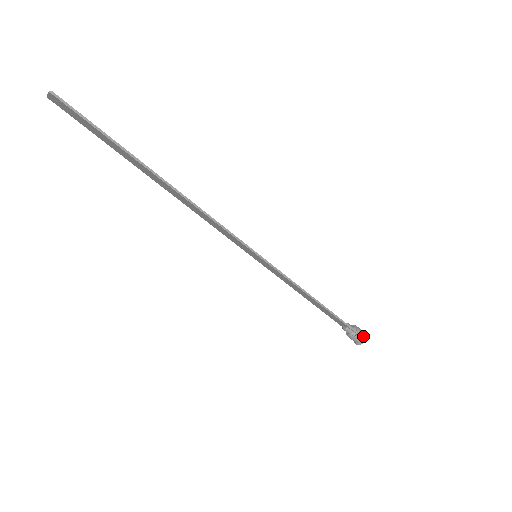
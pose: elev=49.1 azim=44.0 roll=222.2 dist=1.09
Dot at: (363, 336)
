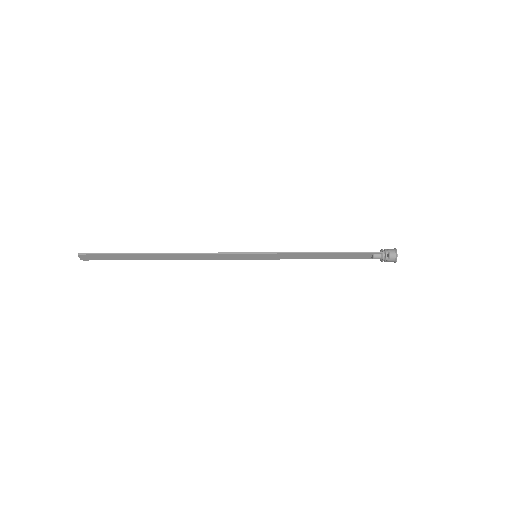
Dot at: (392, 251)
